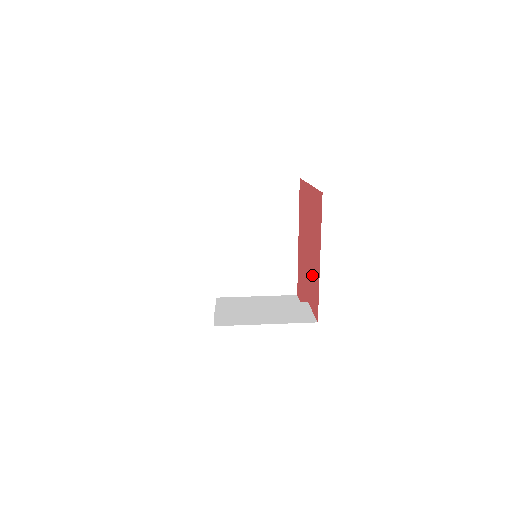
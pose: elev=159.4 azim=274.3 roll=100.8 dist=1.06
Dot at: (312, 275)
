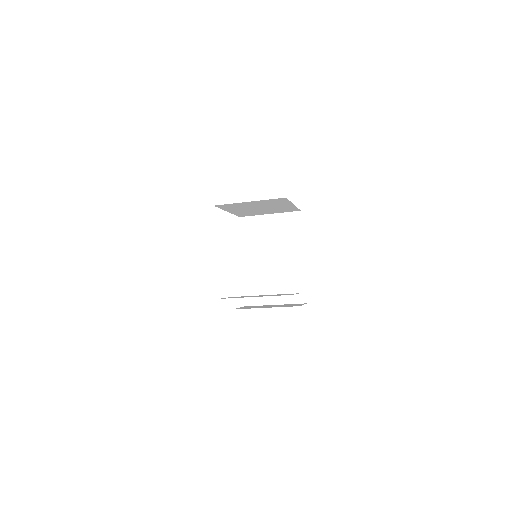
Dot at: occluded
